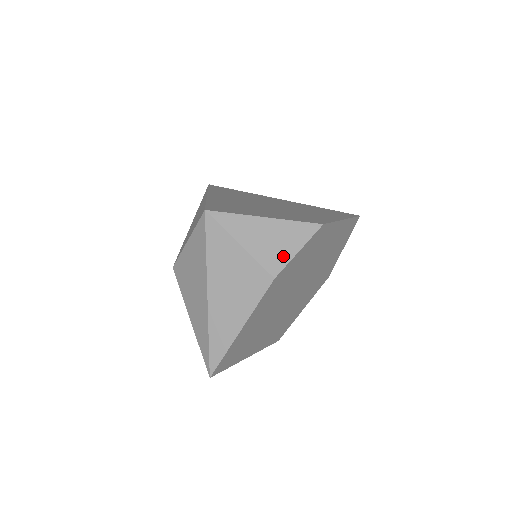
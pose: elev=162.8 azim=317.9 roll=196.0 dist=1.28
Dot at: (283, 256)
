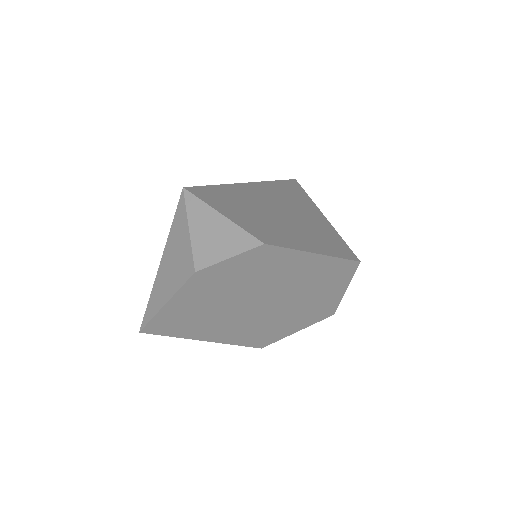
Dot at: (214, 256)
